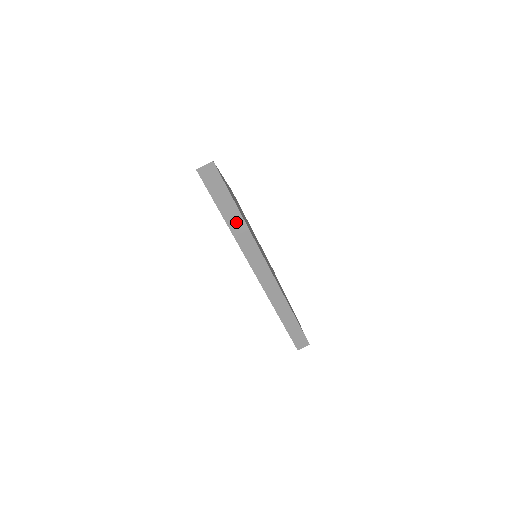
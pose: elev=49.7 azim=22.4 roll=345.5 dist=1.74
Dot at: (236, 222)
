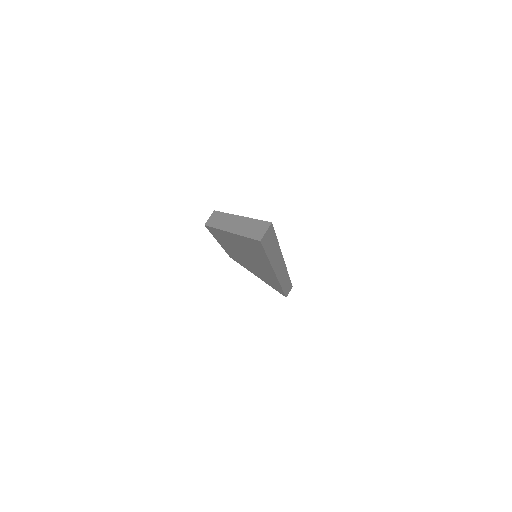
Dot at: (275, 253)
